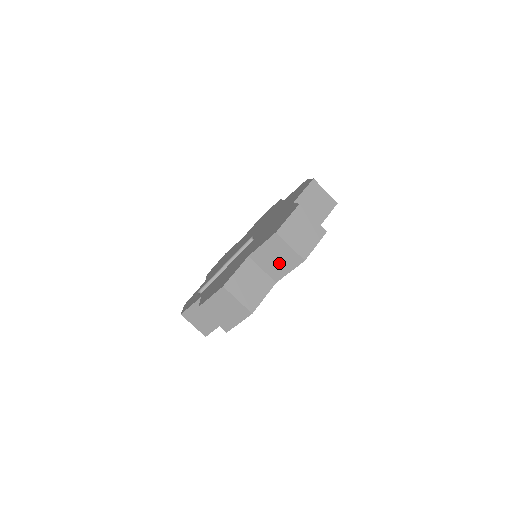
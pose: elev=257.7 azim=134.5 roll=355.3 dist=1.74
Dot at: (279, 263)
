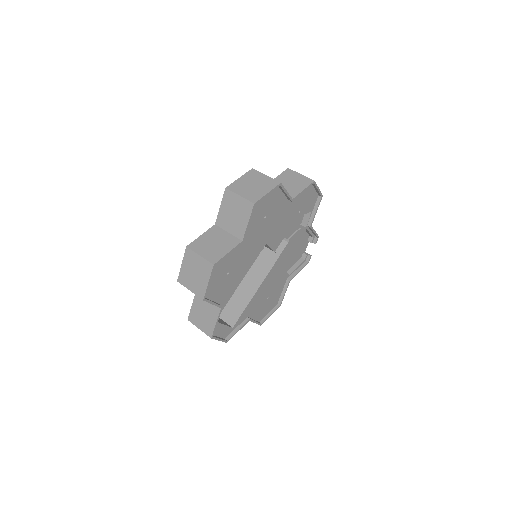
Dot at: (237, 218)
